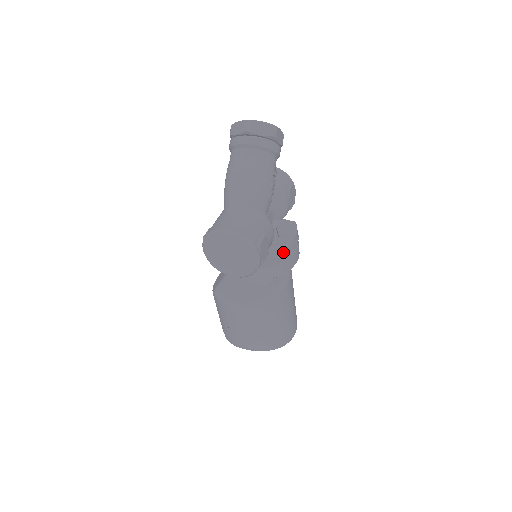
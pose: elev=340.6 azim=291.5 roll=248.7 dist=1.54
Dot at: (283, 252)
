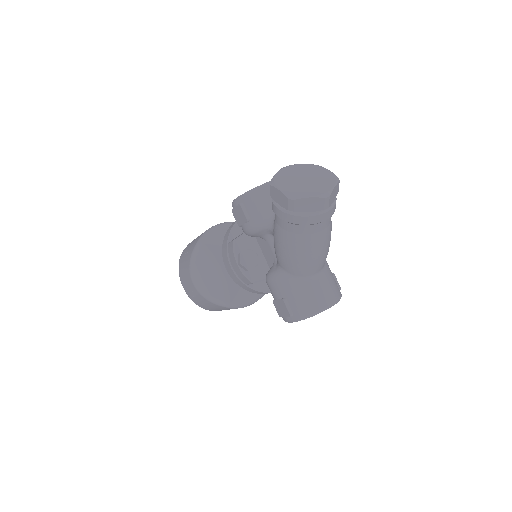
Dot at: occluded
